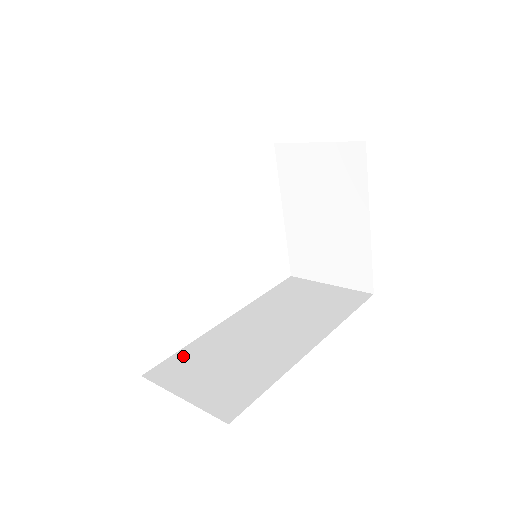
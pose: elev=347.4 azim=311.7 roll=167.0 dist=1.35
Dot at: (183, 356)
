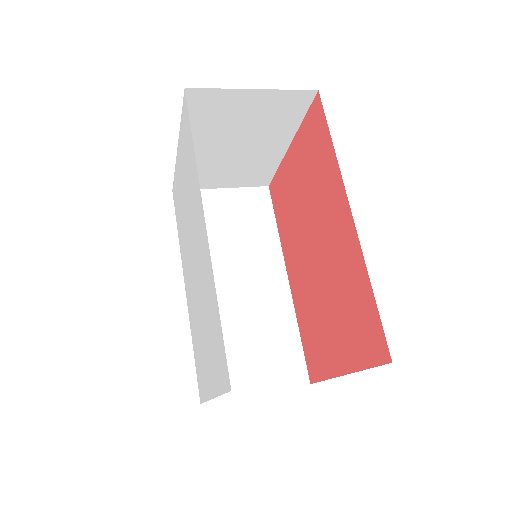
Dot at: occluded
